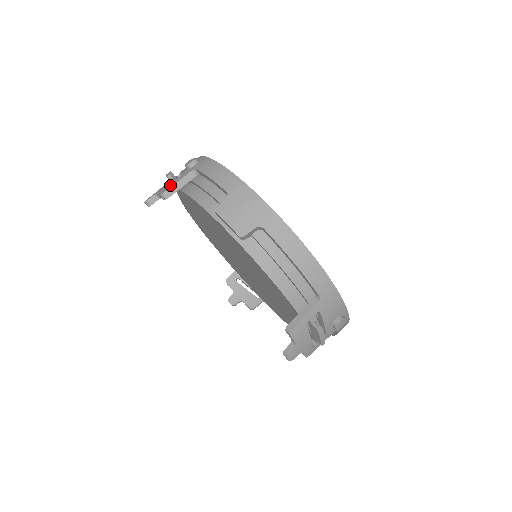
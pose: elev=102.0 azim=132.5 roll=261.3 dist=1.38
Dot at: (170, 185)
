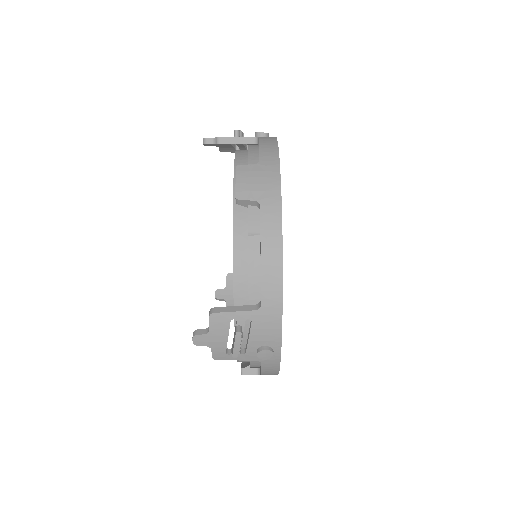
Dot at: occluded
